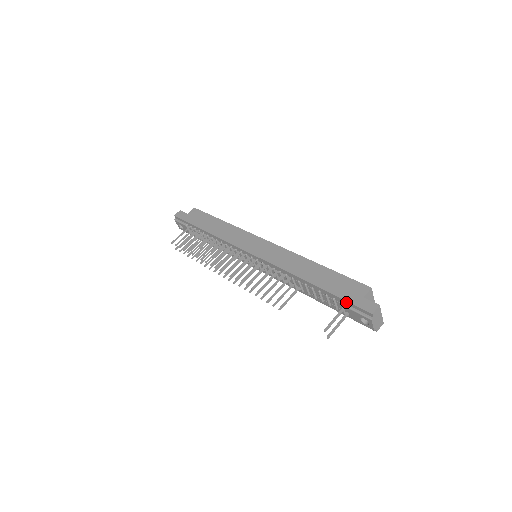
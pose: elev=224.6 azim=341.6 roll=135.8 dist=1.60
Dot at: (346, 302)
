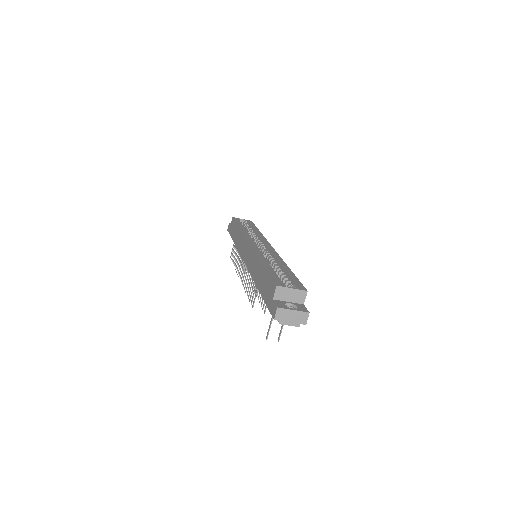
Dot at: occluded
